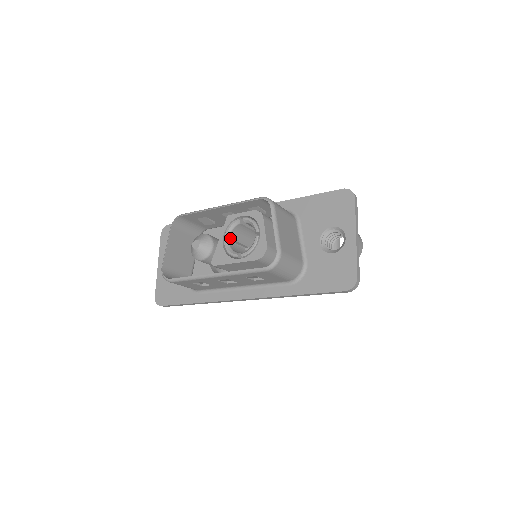
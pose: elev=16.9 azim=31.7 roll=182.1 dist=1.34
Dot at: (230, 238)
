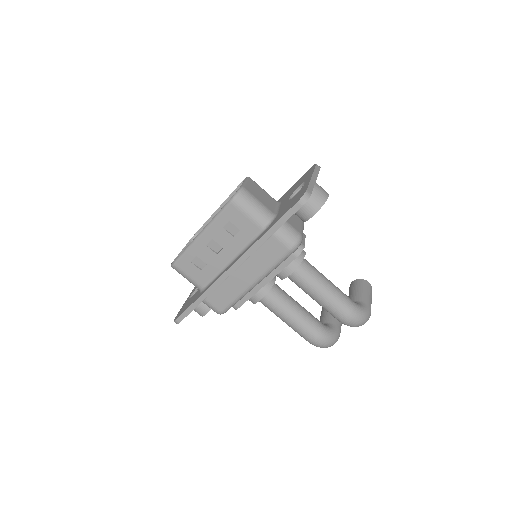
Dot at: occluded
